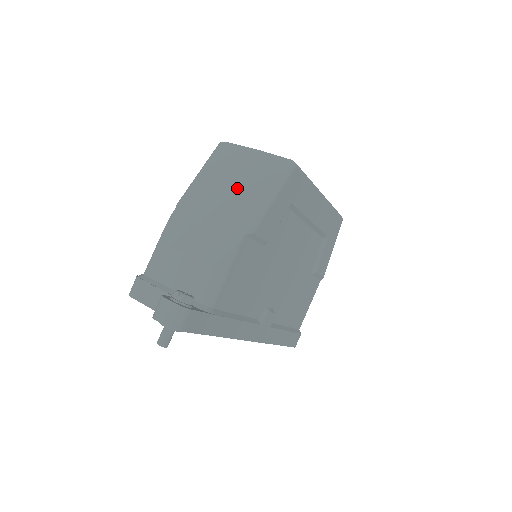
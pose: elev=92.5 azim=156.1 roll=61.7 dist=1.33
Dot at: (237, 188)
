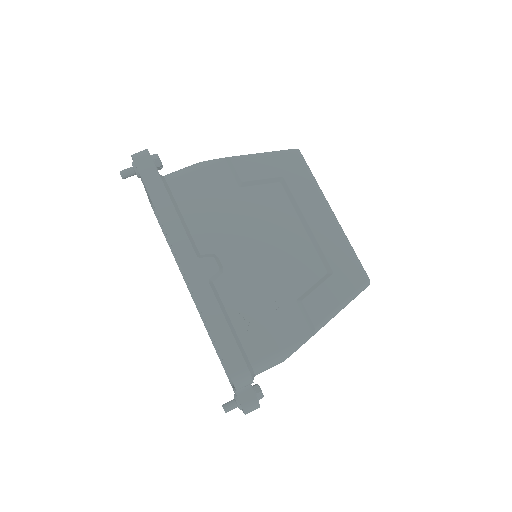
Dot at: occluded
